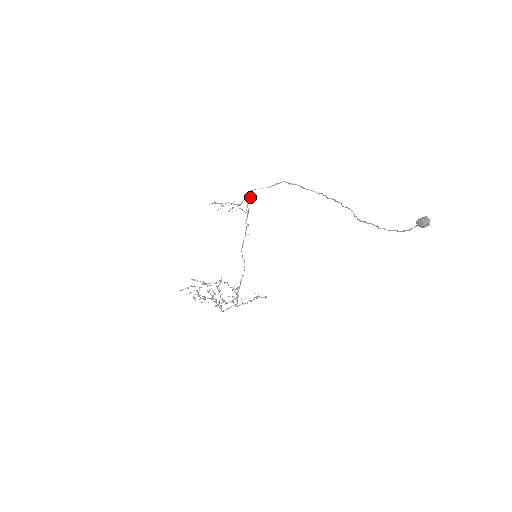
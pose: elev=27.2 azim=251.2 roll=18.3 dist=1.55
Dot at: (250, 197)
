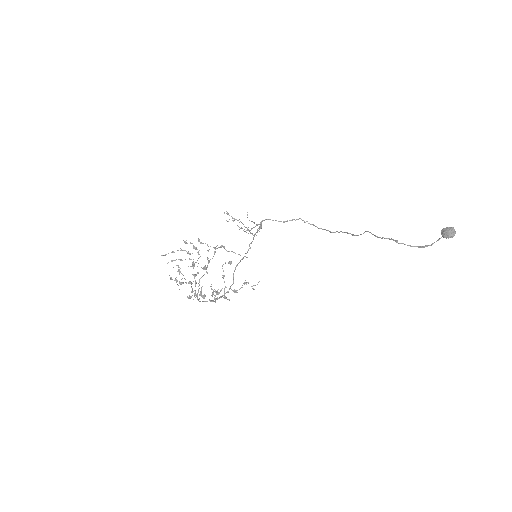
Dot at: occluded
